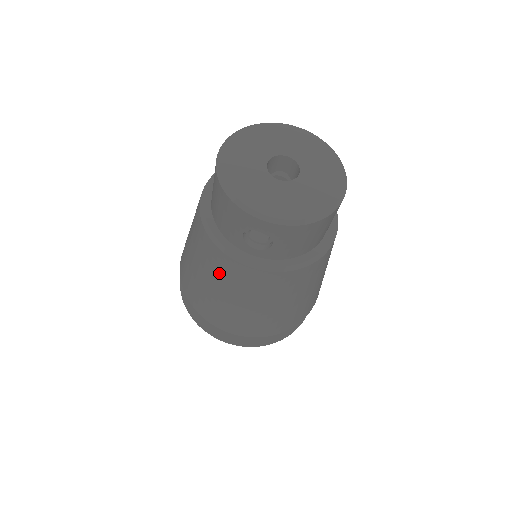
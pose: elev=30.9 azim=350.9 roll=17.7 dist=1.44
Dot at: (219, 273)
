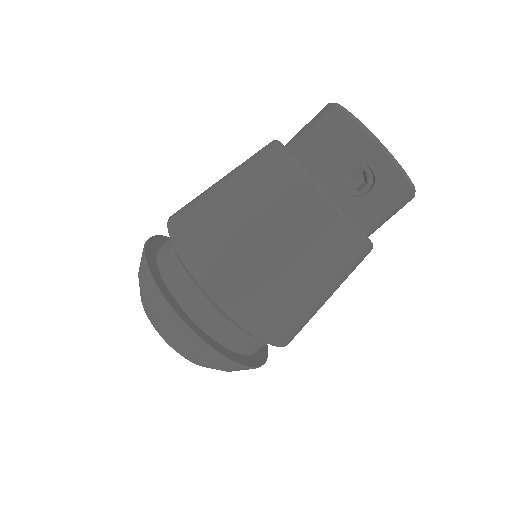
Dot at: (284, 210)
